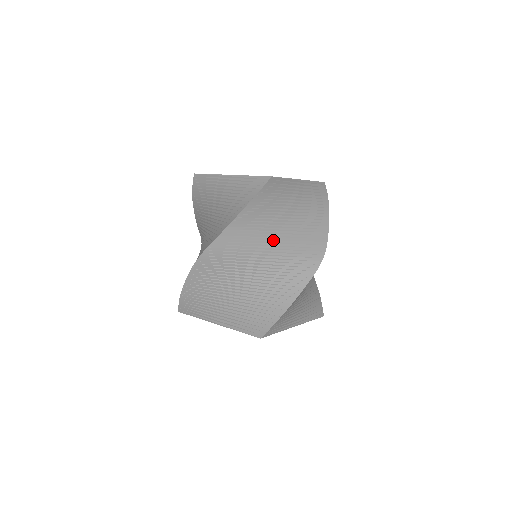
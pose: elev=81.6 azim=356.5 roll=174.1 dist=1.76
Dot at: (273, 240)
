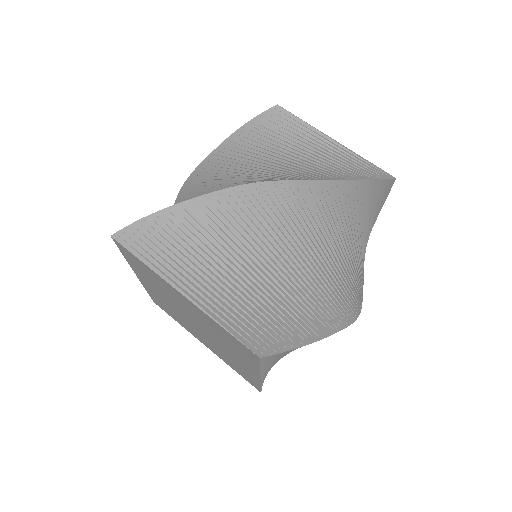
Dot at: (334, 247)
